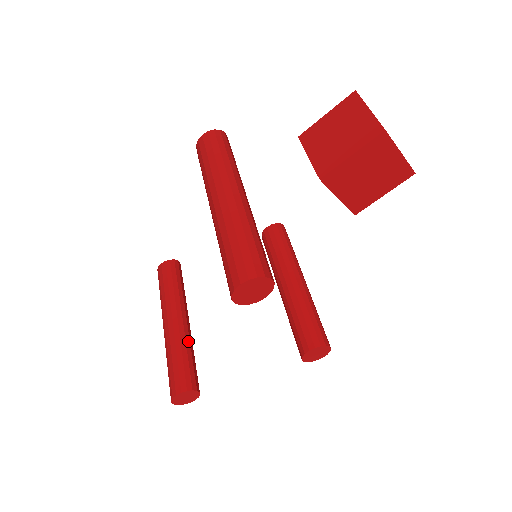
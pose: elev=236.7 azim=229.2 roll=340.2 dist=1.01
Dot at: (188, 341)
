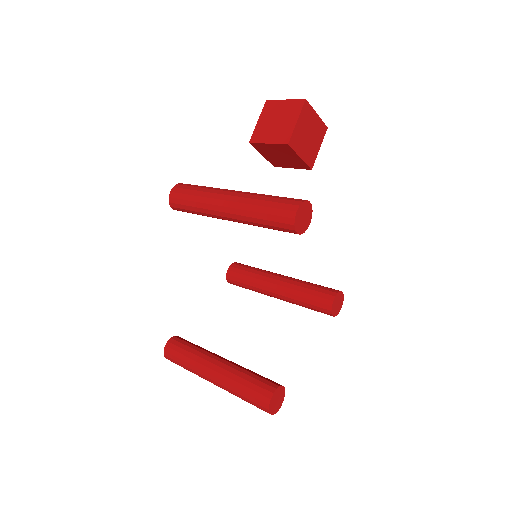
Dot at: (242, 367)
